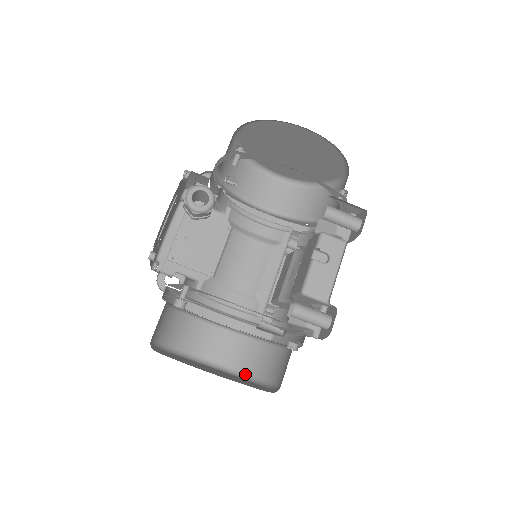
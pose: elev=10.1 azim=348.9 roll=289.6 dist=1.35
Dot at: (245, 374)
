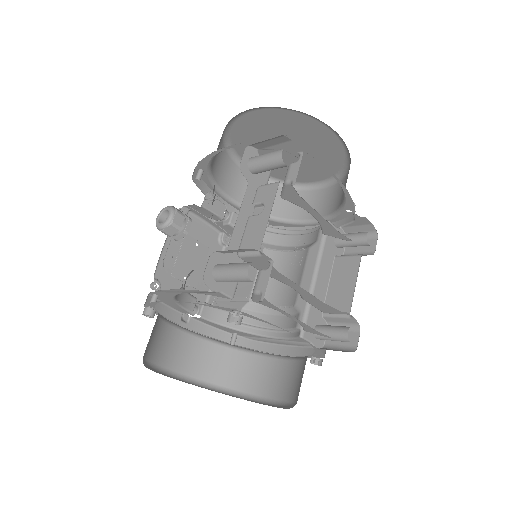
Dot at: (293, 403)
